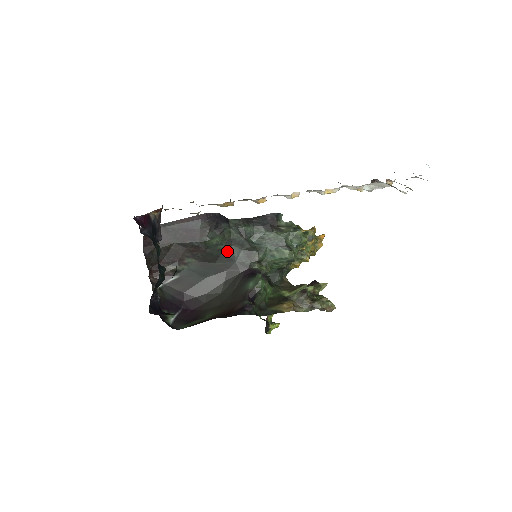
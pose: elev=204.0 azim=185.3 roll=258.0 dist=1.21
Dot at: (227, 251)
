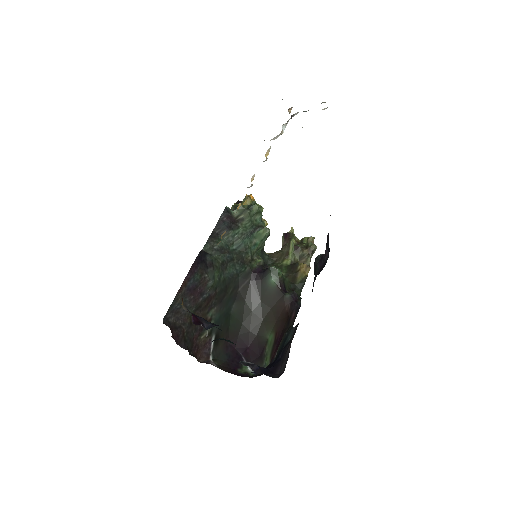
Dot at: (228, 276)
